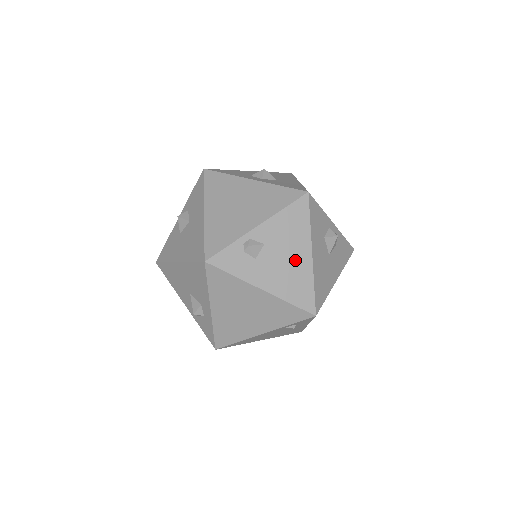
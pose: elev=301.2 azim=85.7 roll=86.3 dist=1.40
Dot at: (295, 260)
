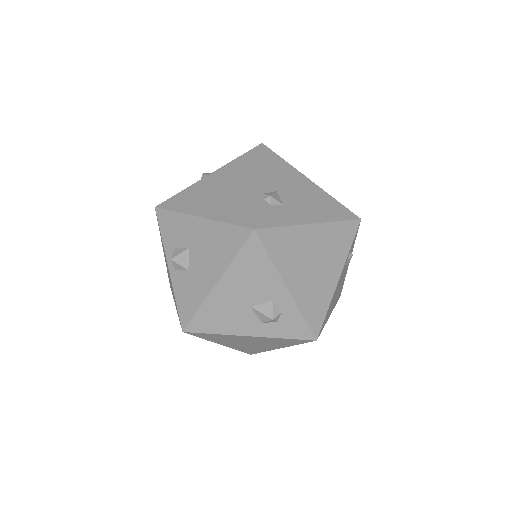
Dot at: (306, 190)
